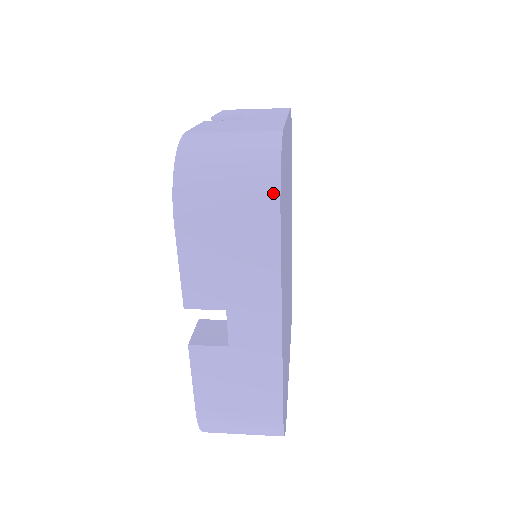
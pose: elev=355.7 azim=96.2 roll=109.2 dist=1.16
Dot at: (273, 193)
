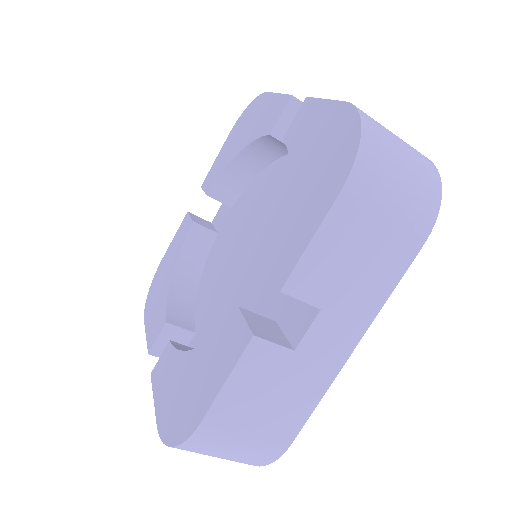
Dot at: occluded
